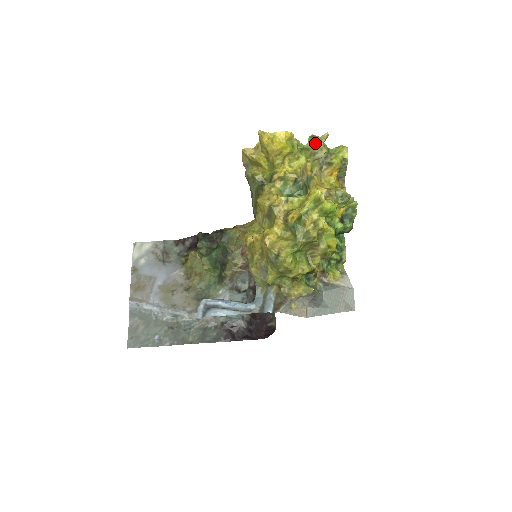
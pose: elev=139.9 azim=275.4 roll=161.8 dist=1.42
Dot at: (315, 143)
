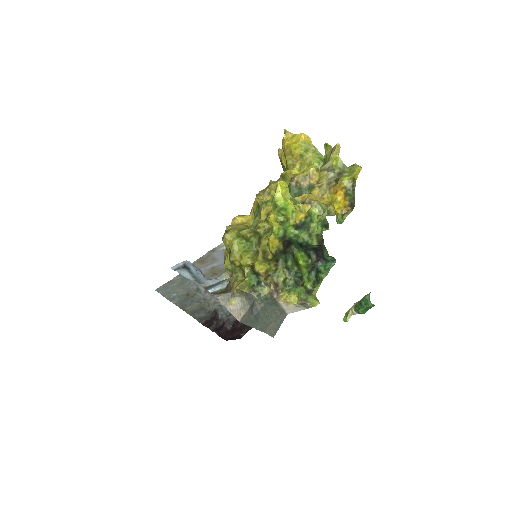
Dot at: (329, 154)
